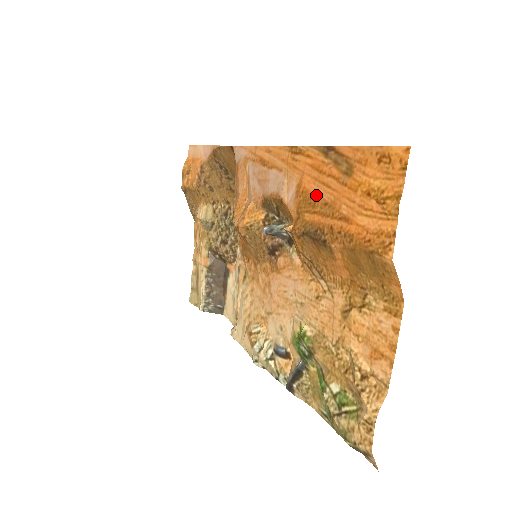
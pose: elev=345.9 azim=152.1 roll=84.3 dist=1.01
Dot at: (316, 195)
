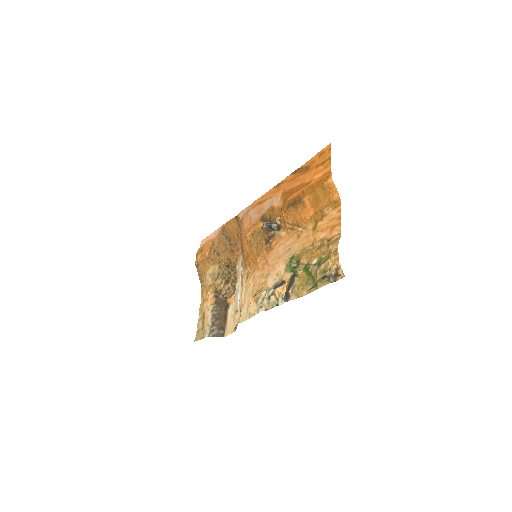
Dot at: (293, 188)
